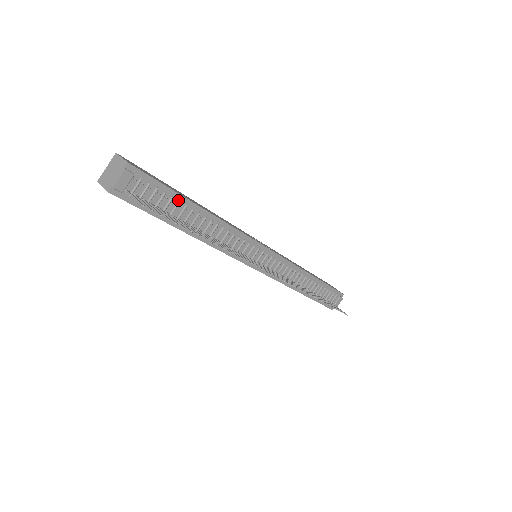
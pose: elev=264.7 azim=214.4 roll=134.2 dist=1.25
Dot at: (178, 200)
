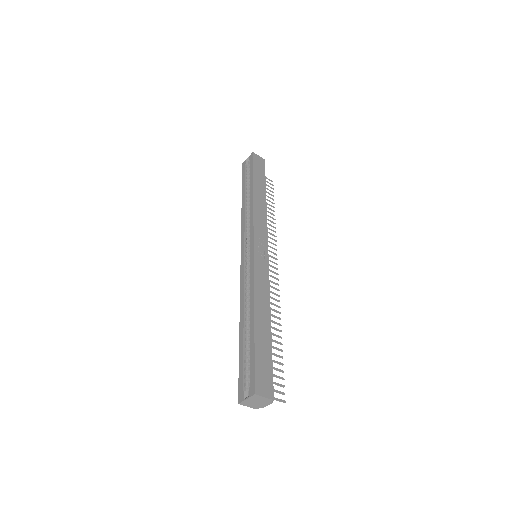
Dot at: (269, 349)
